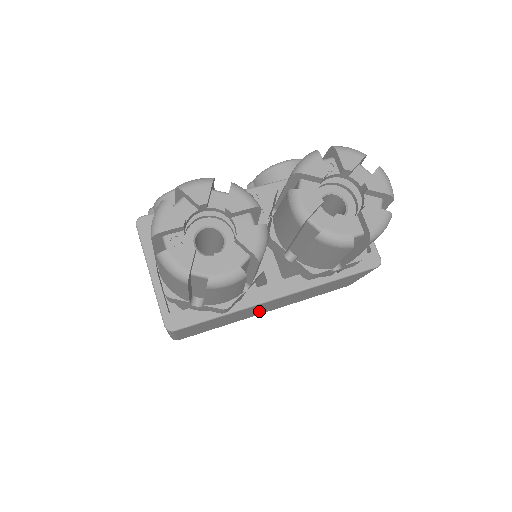
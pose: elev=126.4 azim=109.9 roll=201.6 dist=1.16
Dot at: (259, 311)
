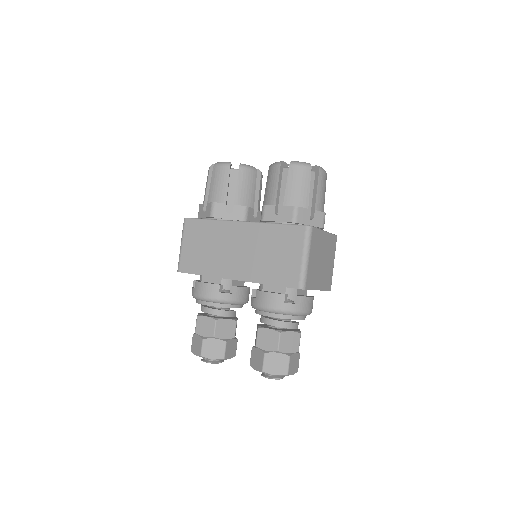
Dot at: (228, 259)
